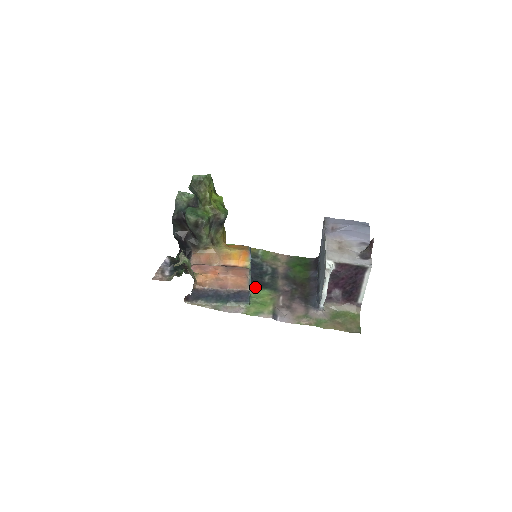
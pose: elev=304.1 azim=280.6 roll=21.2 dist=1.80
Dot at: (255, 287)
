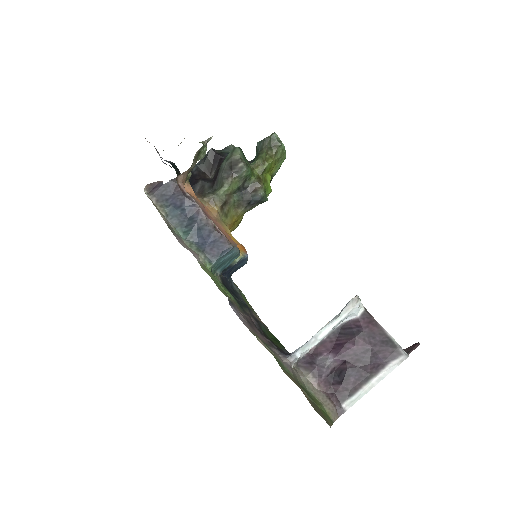
Dot at: (222, 282)
